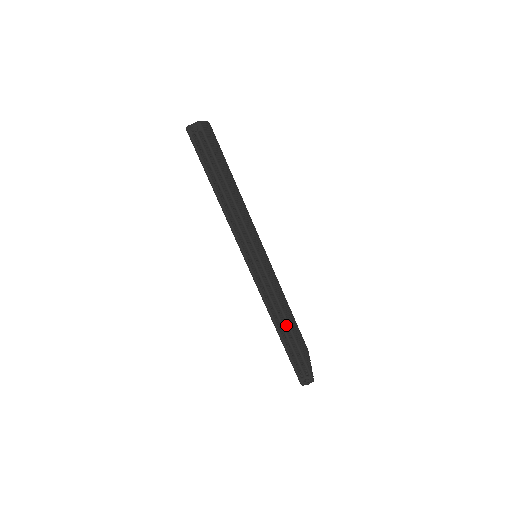
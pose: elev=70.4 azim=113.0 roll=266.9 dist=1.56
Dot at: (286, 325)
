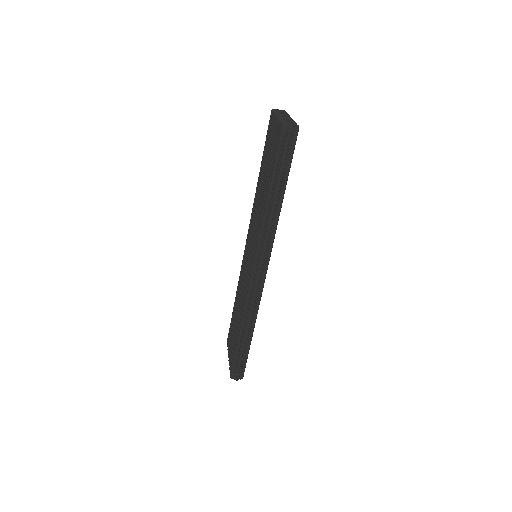
Dot at: occluded
